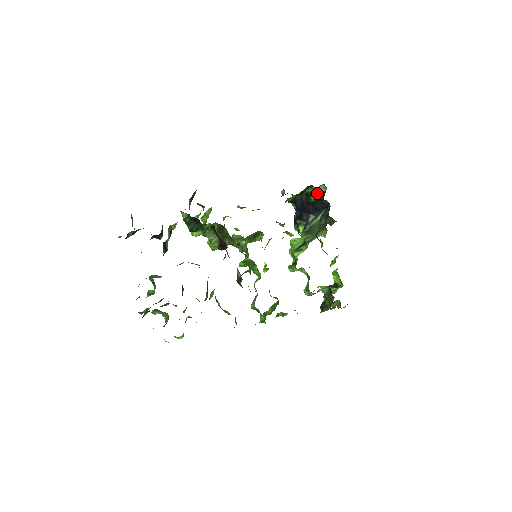
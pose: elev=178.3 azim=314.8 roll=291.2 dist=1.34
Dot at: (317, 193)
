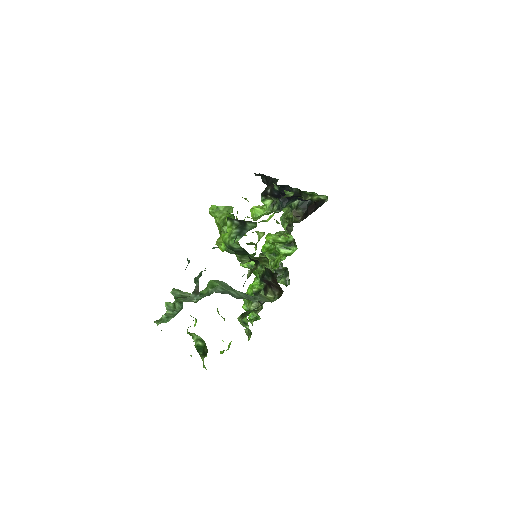
Dot at: (314, 197)
